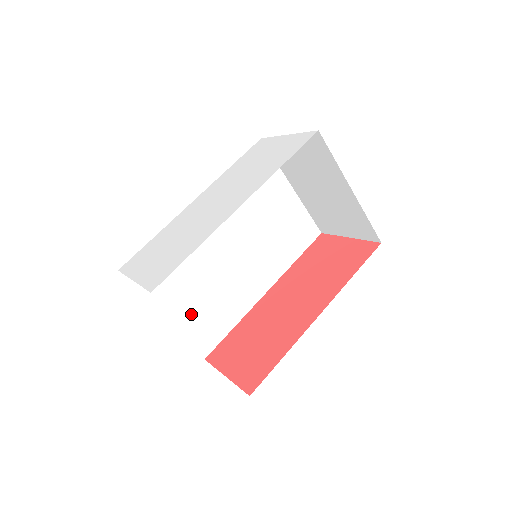
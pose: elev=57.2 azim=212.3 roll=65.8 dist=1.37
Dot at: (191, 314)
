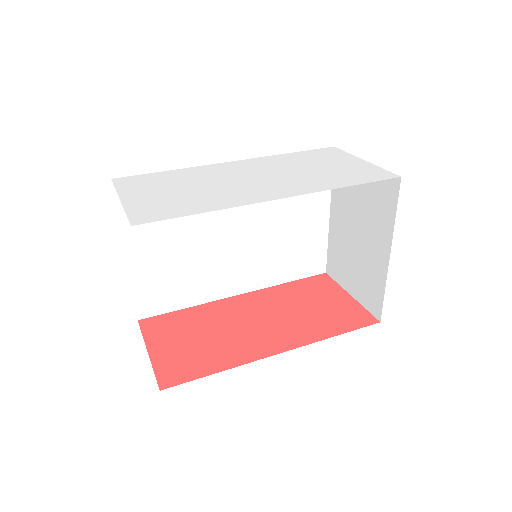
Dot at: (154, 269)
